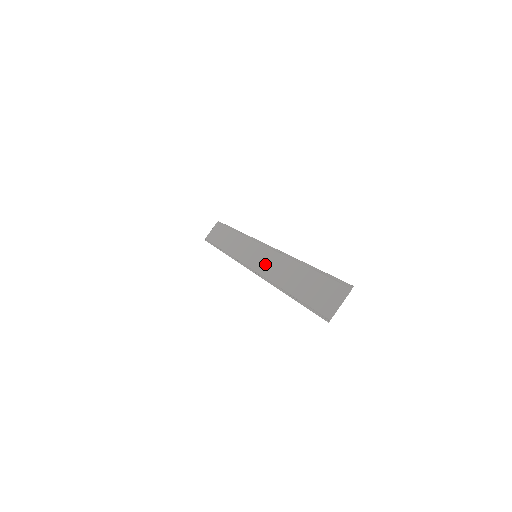
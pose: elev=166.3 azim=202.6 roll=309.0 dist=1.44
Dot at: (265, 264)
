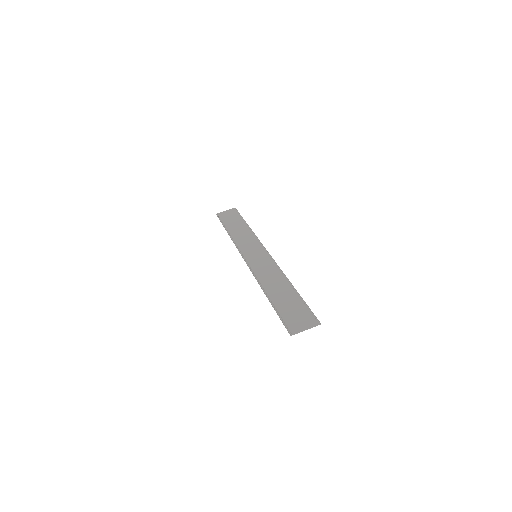
Dot at: (261, 267)
